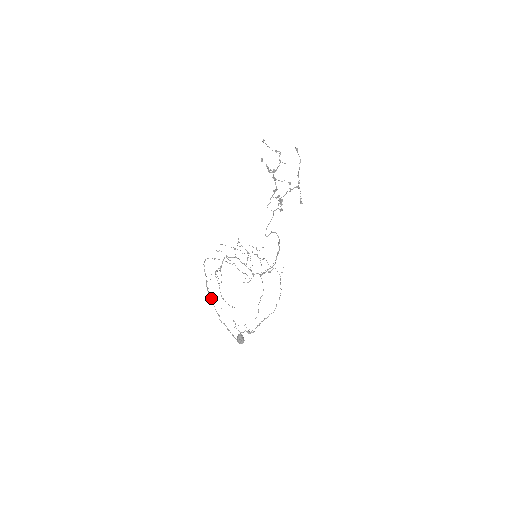
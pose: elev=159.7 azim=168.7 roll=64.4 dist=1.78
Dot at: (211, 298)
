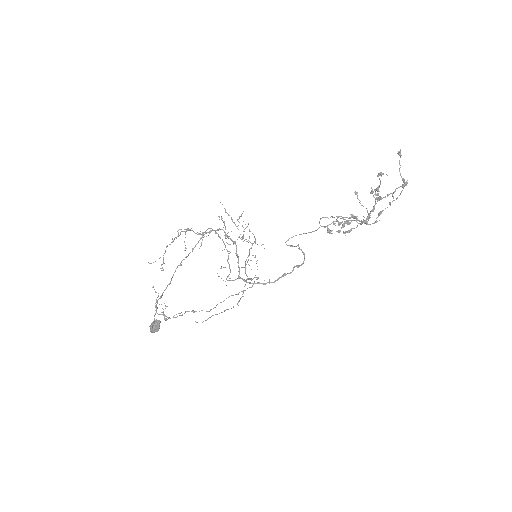
Dot at: (172, 276)
